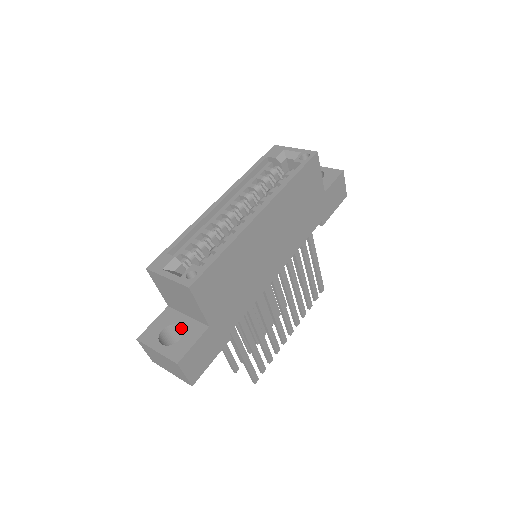
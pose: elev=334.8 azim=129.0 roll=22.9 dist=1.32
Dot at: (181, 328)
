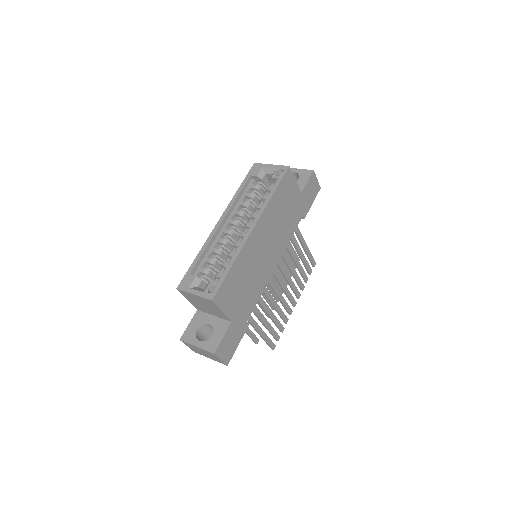
Dot at: (211, 326)
